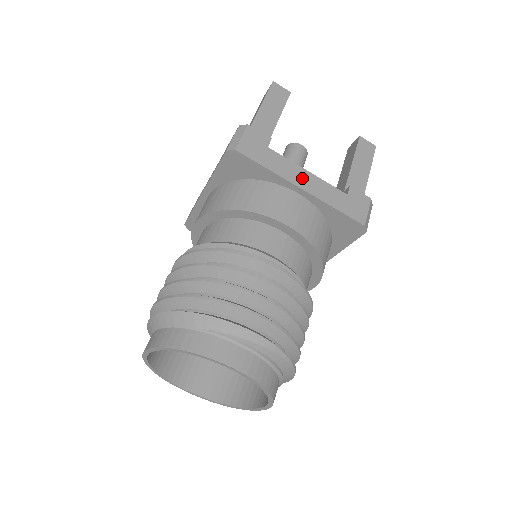
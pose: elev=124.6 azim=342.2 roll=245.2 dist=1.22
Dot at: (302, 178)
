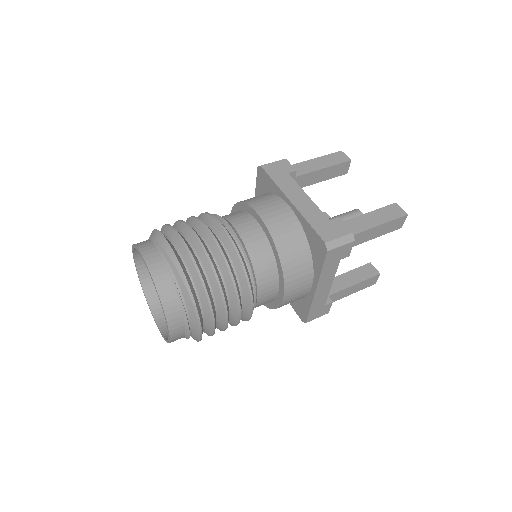
Dot at: (298, 196)
